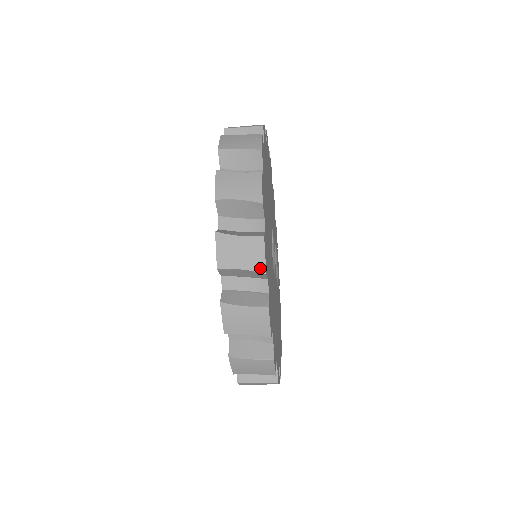
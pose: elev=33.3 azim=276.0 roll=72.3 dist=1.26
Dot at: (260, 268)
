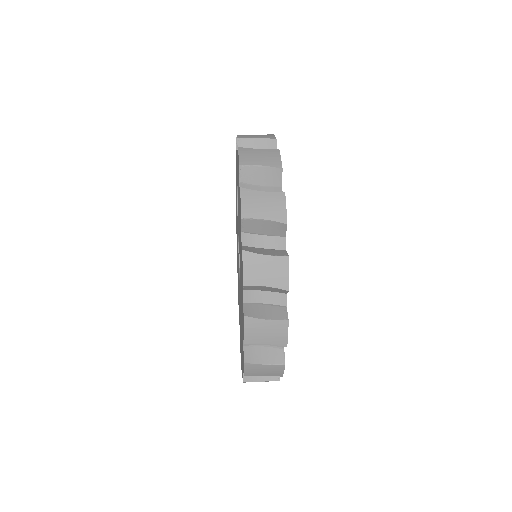
Dot at: occluded
